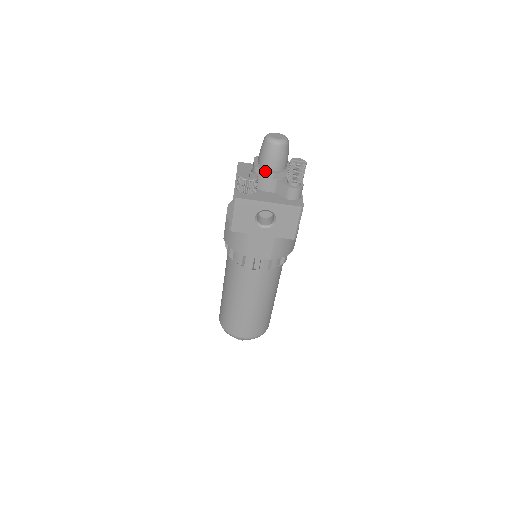
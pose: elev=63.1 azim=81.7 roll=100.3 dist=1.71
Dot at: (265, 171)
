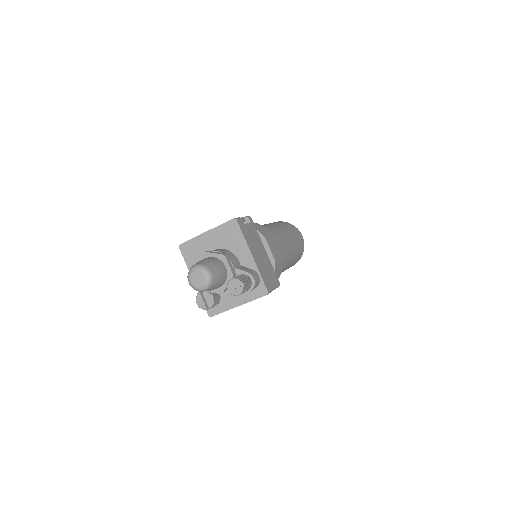
Dot at: occluded
